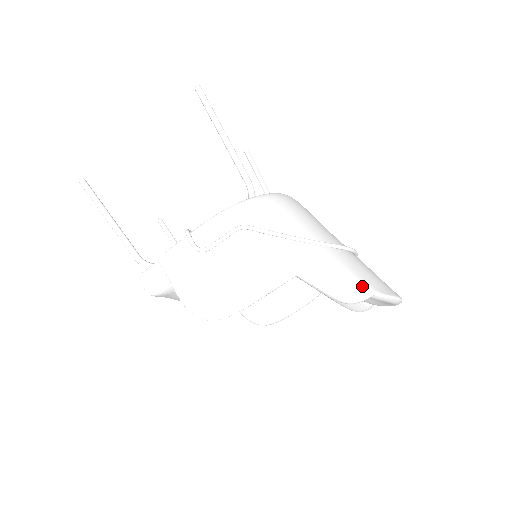
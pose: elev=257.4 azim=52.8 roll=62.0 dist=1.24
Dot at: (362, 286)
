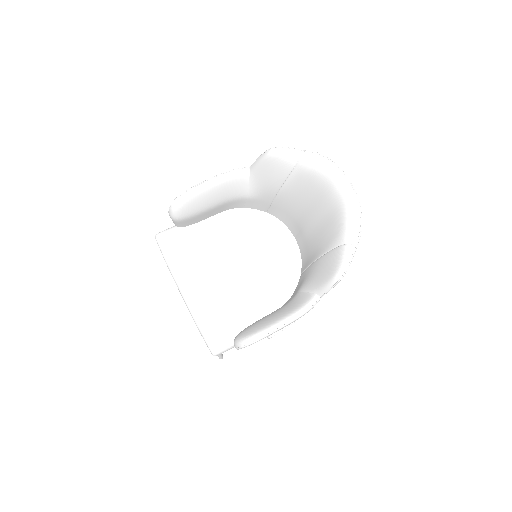
Dot at: occluded
